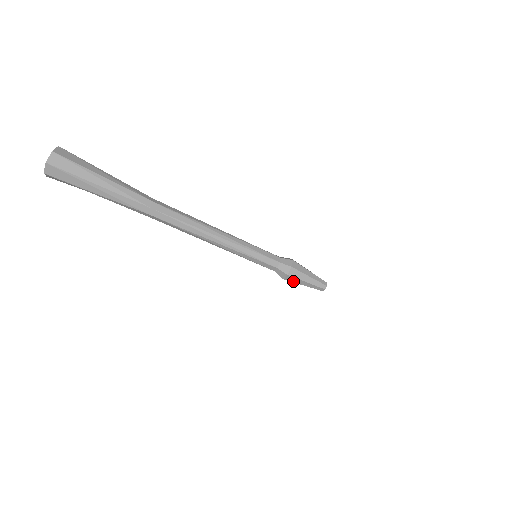
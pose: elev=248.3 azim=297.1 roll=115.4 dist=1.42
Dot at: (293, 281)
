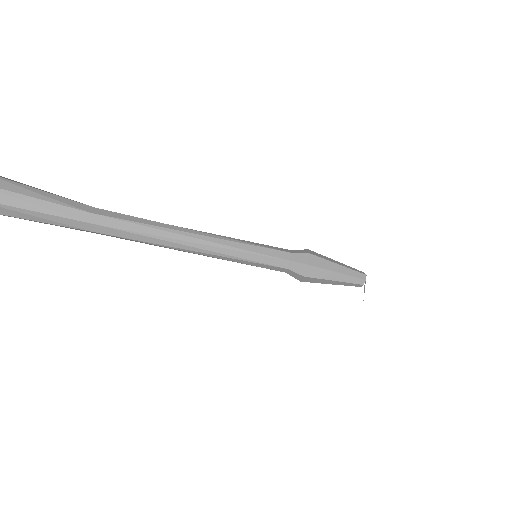
Dot at: (315, 282)
